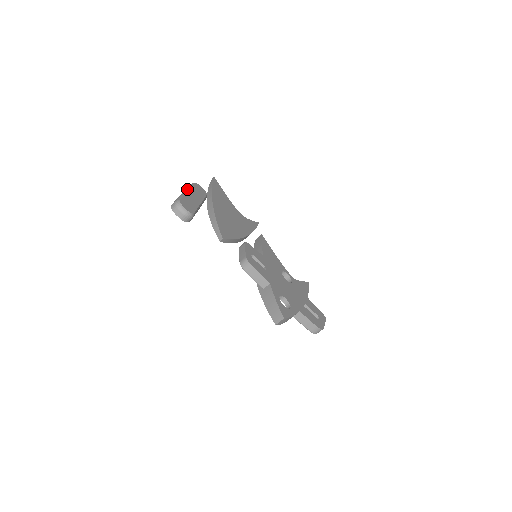
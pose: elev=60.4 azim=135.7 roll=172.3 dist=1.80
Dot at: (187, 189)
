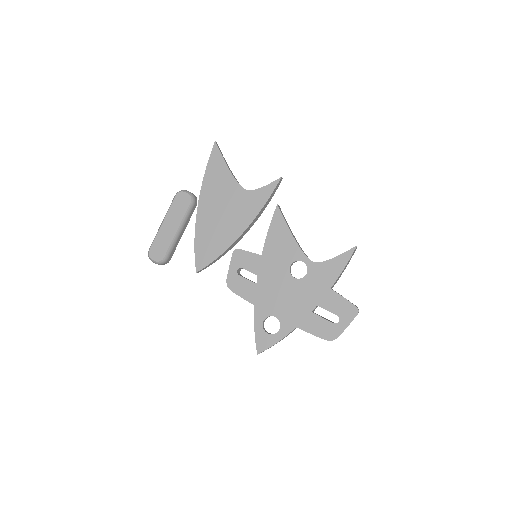
Dot at: (164, 217)
